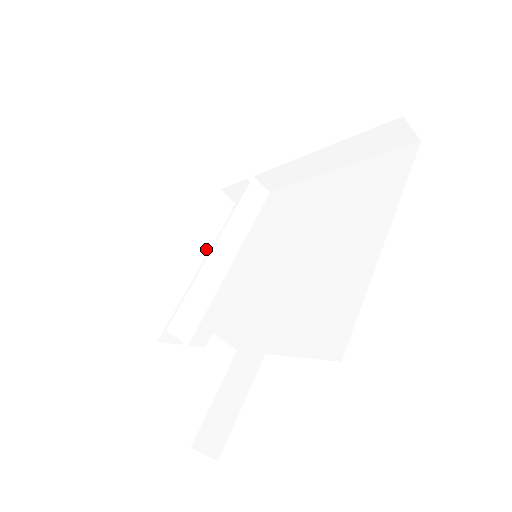
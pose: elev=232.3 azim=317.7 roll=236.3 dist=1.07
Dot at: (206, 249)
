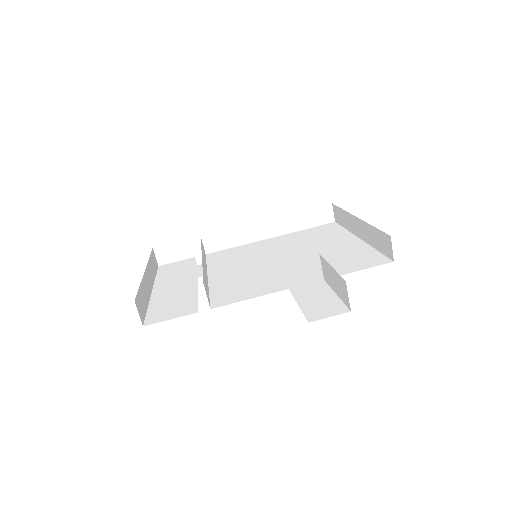
Dot at: (153, 281)
